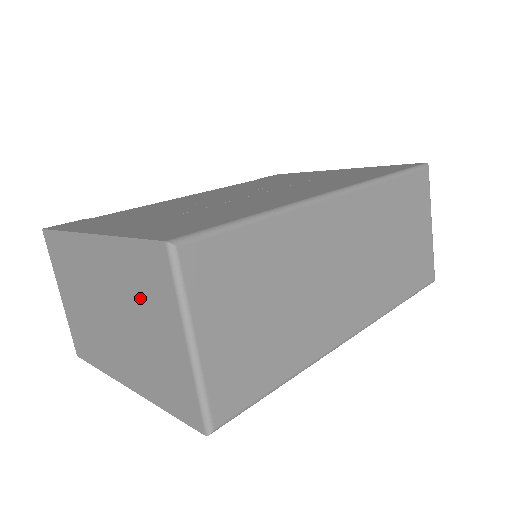
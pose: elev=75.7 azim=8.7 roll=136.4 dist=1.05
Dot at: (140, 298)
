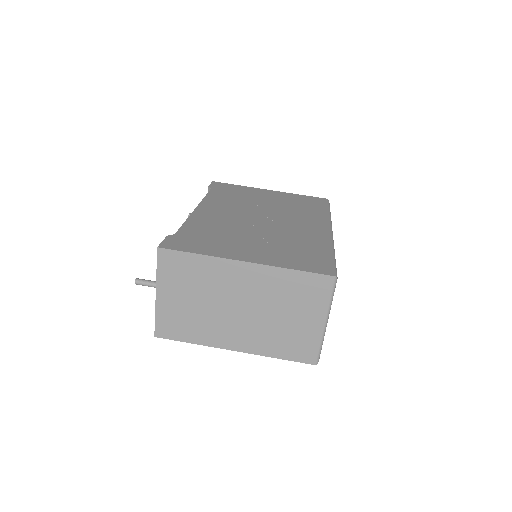
Dot at: (289, 301)
